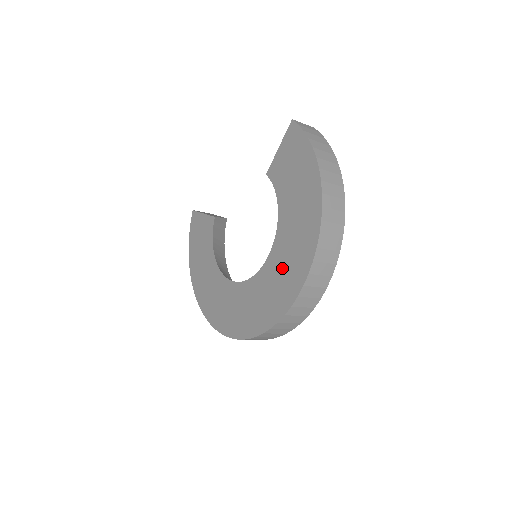
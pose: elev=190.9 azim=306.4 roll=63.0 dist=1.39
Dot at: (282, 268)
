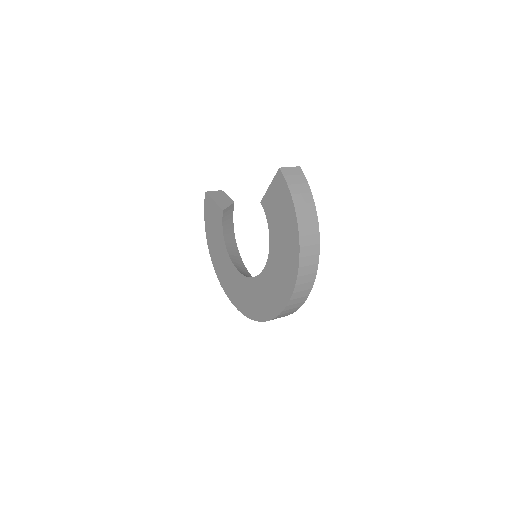
Dot at: (273, 285)
